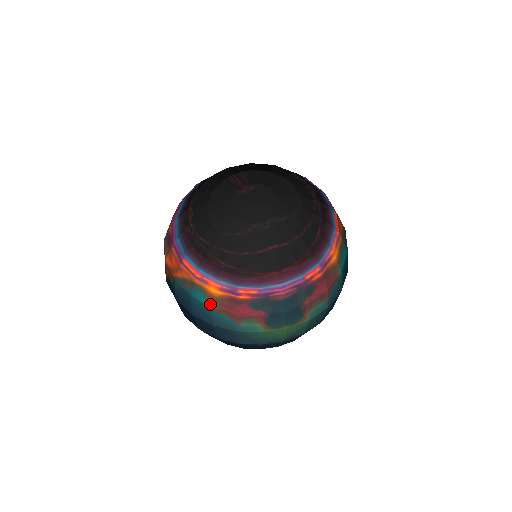
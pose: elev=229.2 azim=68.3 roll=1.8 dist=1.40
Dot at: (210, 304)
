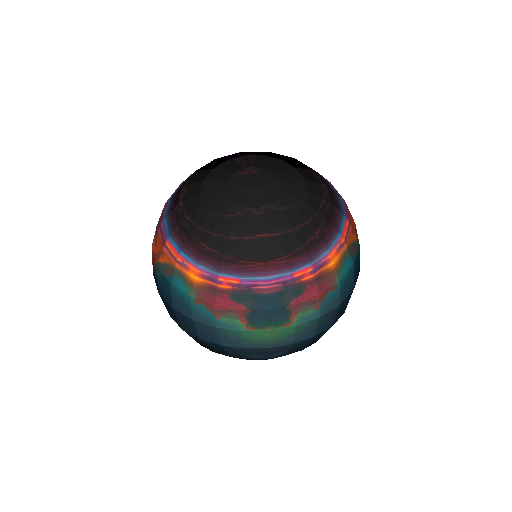
Dot at: (189, 293)
